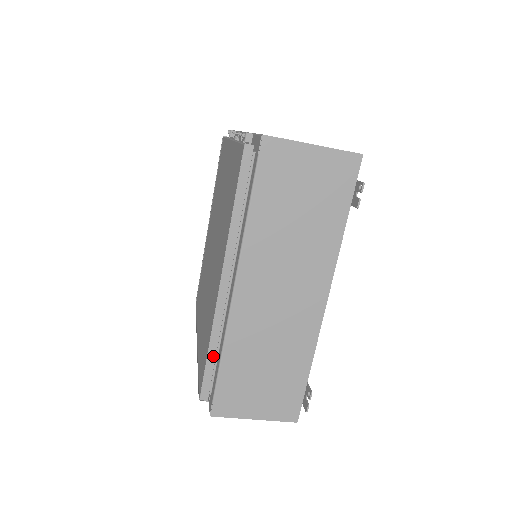
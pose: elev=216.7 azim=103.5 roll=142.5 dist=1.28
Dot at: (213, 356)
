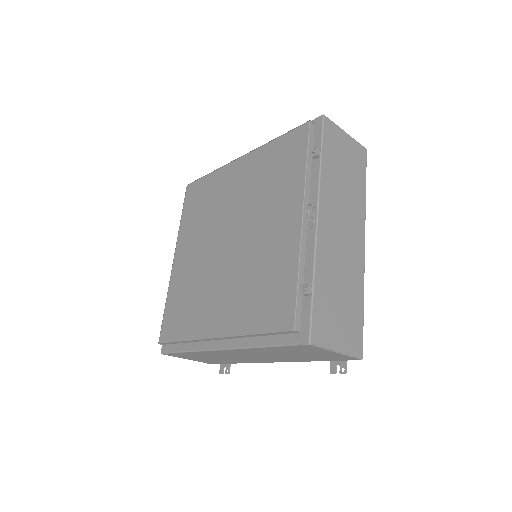
Dot at: (182, 342)
